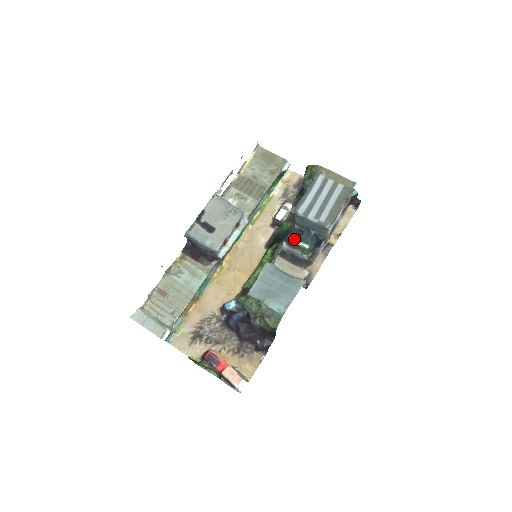
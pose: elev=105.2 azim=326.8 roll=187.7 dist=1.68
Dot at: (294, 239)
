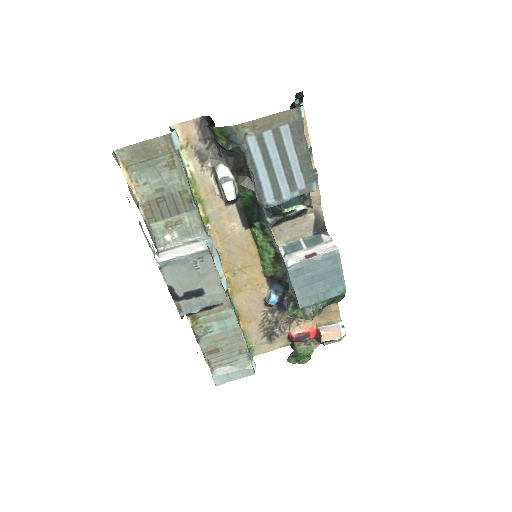
Dot at: (274, 208)
